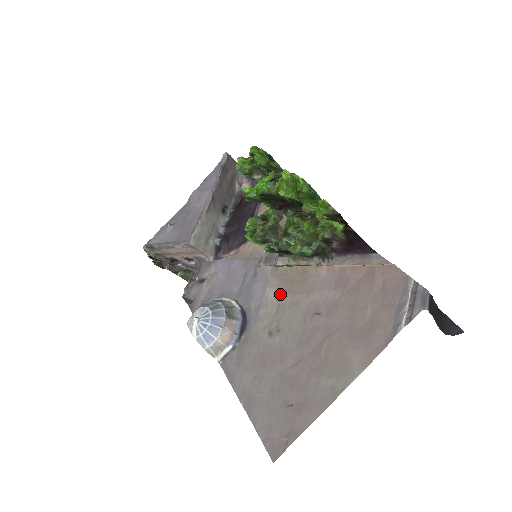
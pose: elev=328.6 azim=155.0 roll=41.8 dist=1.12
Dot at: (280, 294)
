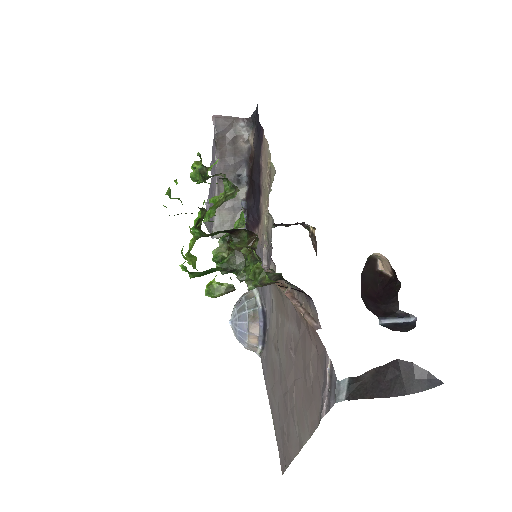
Dot at: (276, 306)
